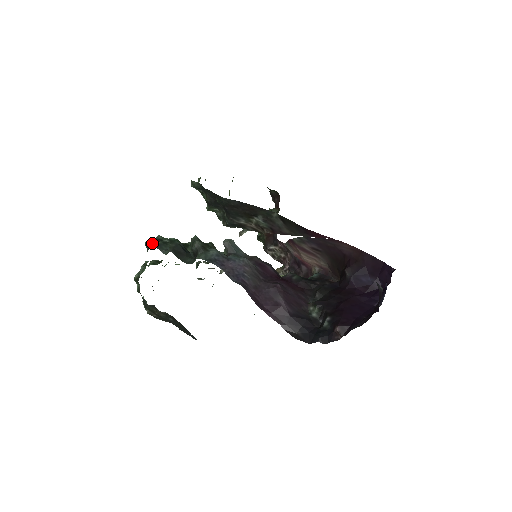
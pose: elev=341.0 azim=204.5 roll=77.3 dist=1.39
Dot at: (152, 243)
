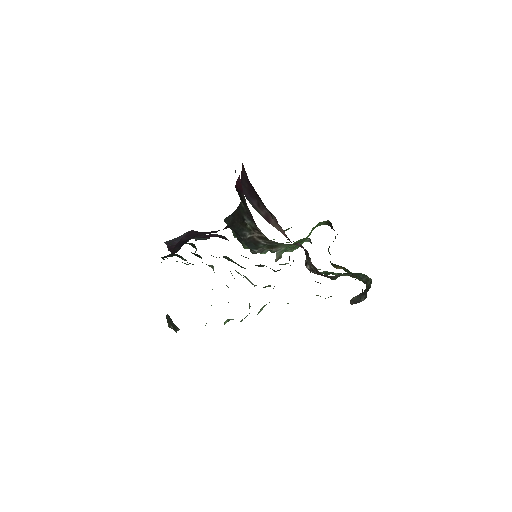
Dot at: occluded
